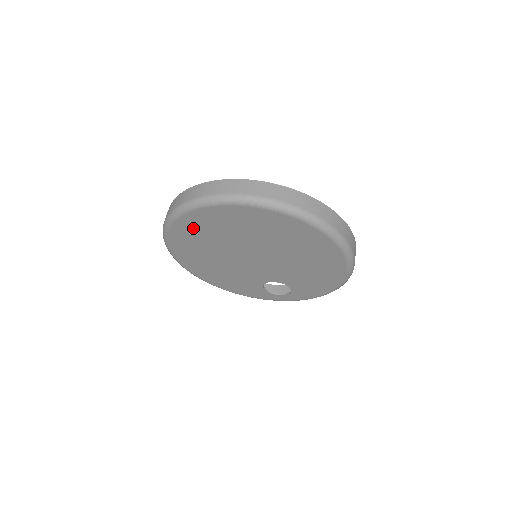
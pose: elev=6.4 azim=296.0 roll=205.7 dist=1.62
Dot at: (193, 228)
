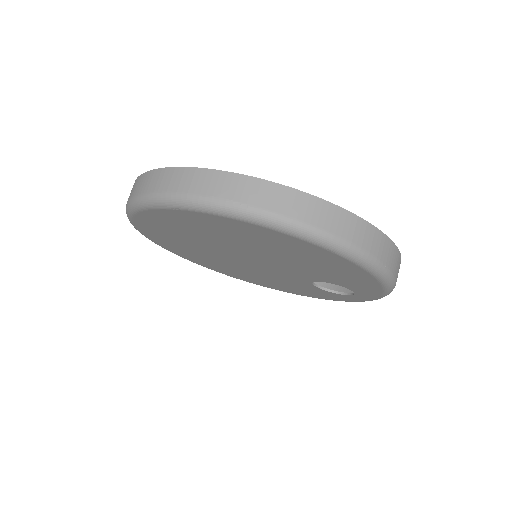
Dot at: (171, 245)
